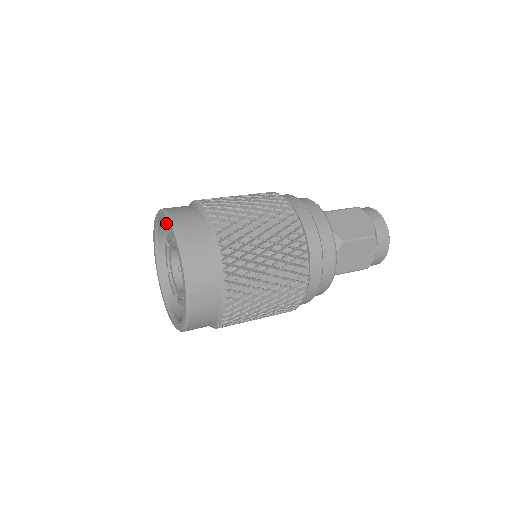
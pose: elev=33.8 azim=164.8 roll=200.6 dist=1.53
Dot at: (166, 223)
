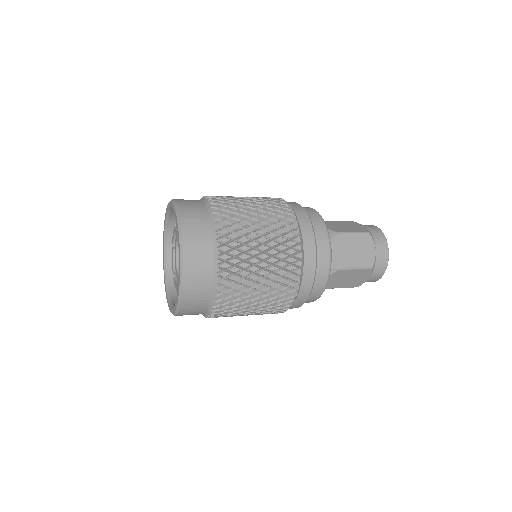
Dot at: occluded
